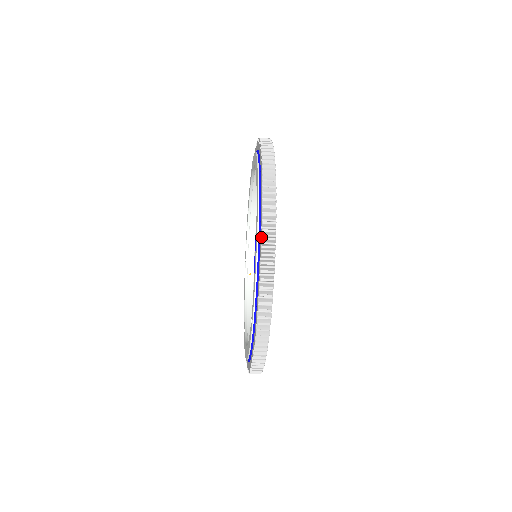
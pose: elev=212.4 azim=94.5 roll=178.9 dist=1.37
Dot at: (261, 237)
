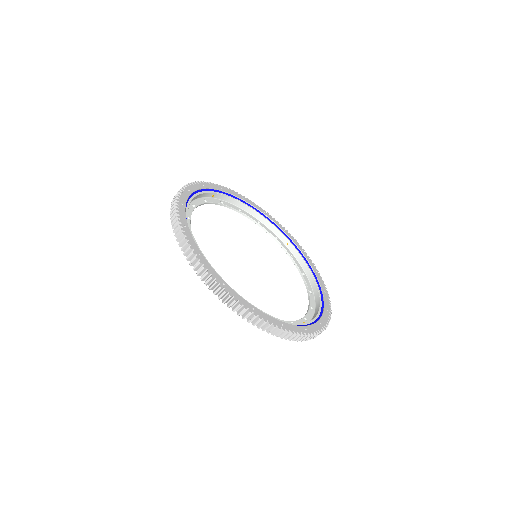
Dot at: occluded
